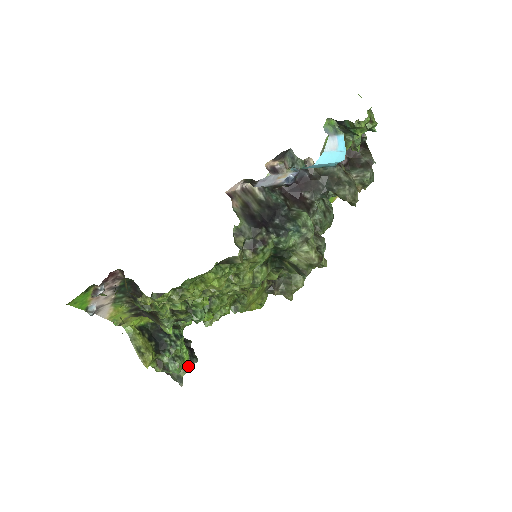
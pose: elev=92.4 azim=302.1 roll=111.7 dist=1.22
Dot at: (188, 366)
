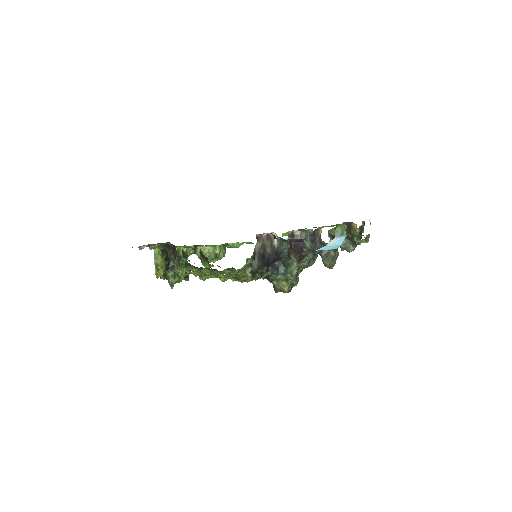
Dot at: occluded
